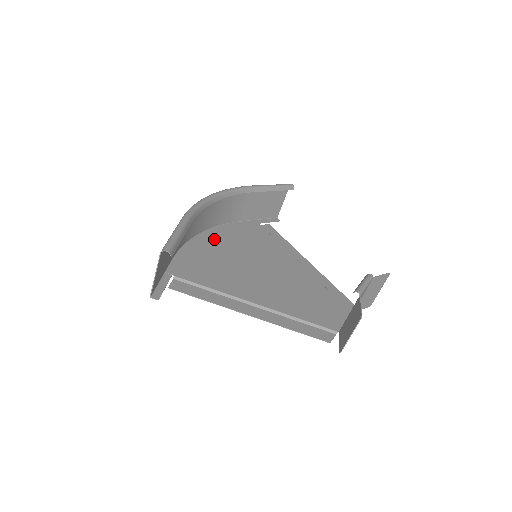
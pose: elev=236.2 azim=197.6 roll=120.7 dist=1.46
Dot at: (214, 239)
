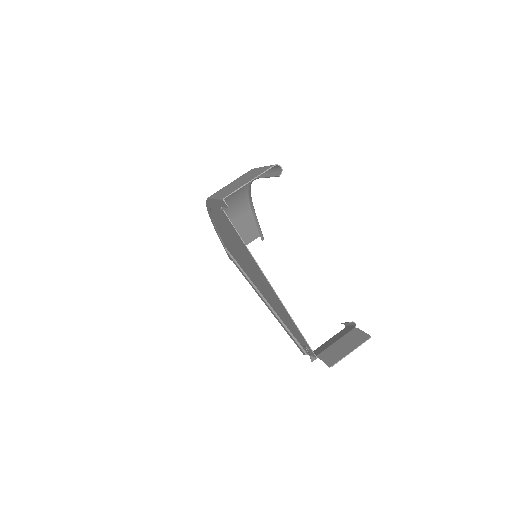
Dot at: occluded
